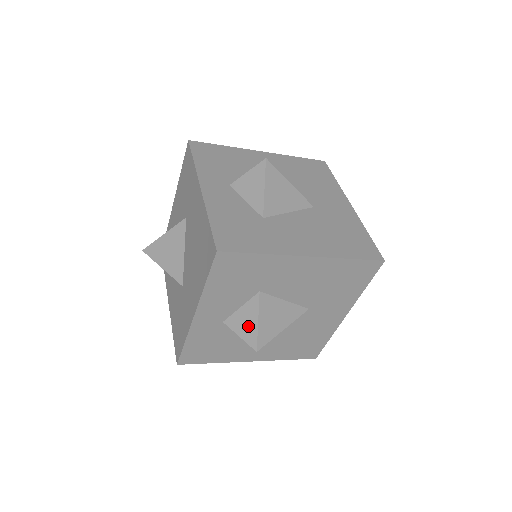
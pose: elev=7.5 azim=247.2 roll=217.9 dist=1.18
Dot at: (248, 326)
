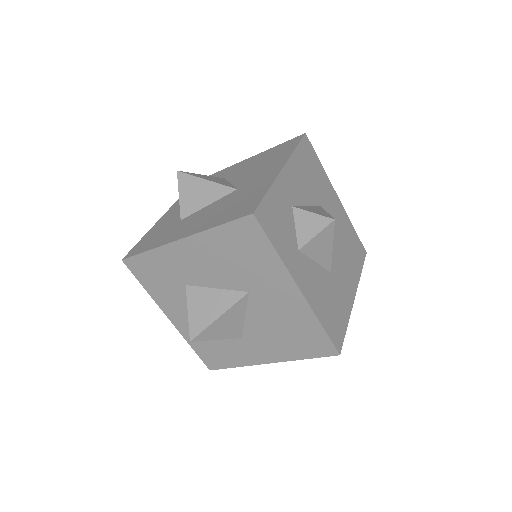
Dot at: occluded
